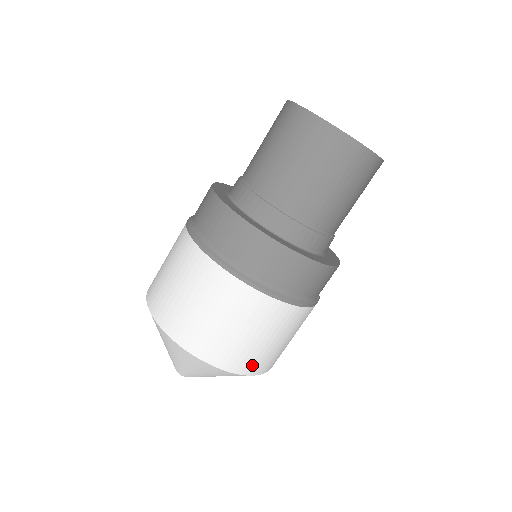
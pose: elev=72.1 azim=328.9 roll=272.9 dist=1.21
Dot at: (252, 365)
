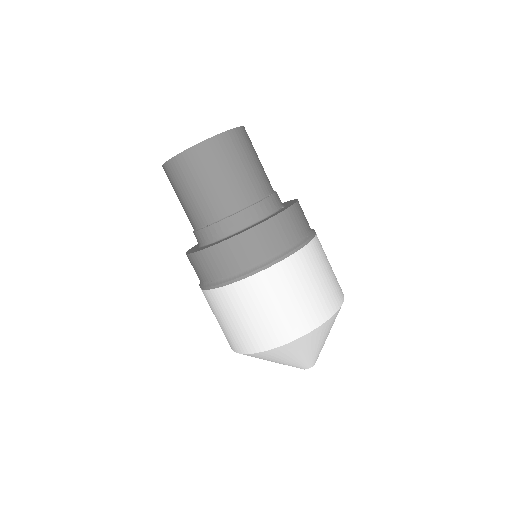
Dot at: (331, 303)
